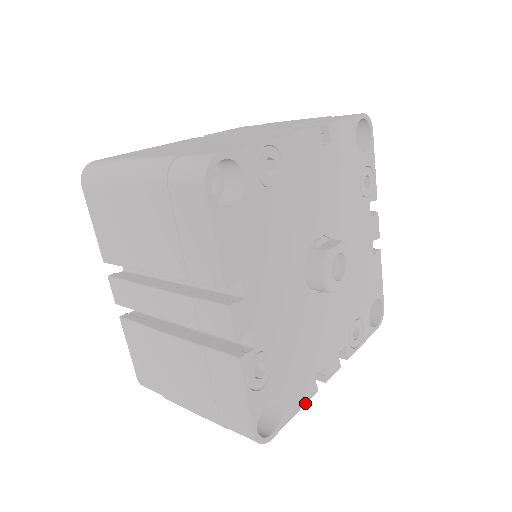
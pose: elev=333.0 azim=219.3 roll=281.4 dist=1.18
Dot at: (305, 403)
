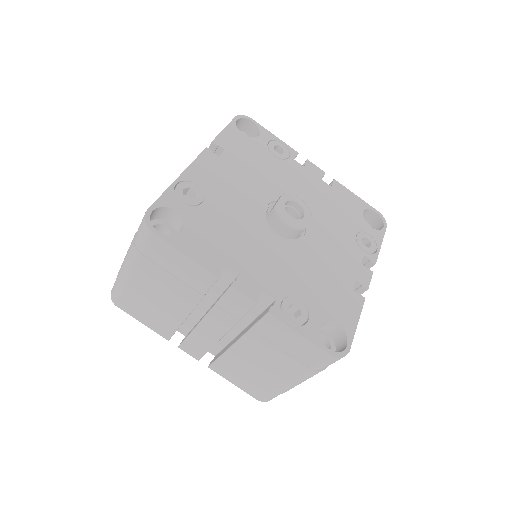
Dot at: (360, 312)
